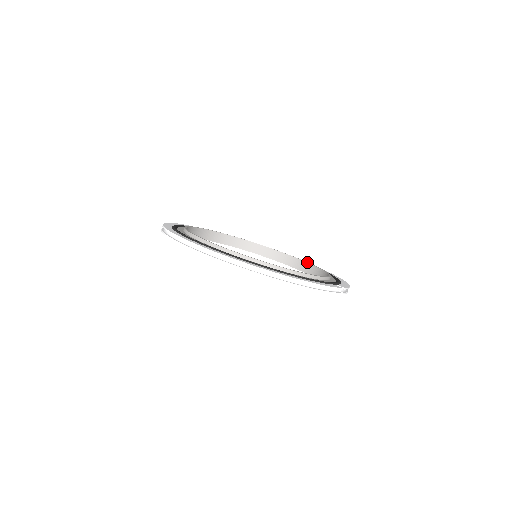
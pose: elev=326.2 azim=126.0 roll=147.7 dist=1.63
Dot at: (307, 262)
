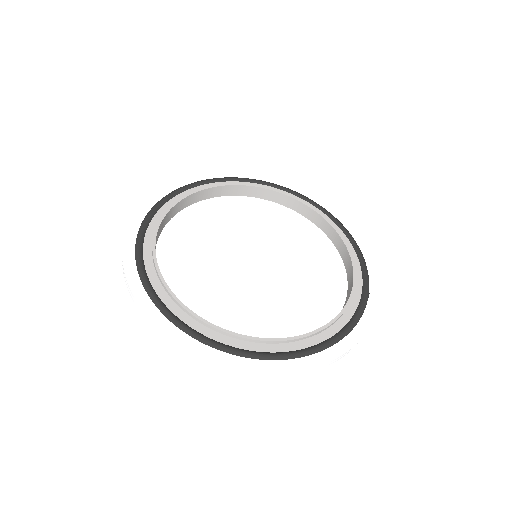
Dot at: (308, 206)
